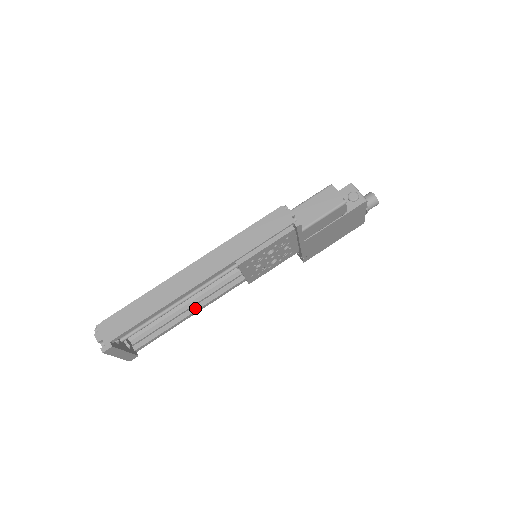
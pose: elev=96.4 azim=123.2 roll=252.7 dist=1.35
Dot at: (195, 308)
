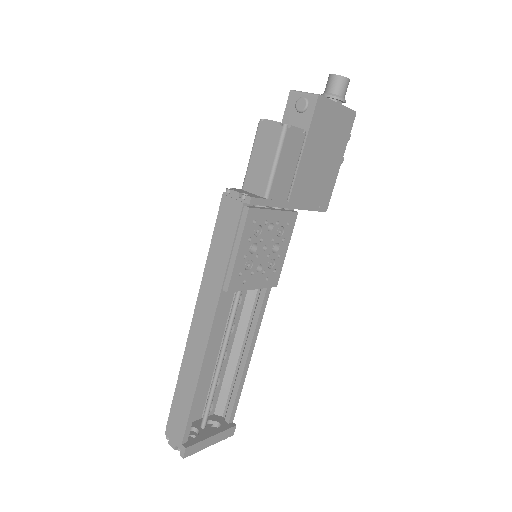
Dot at: (247, 348)
